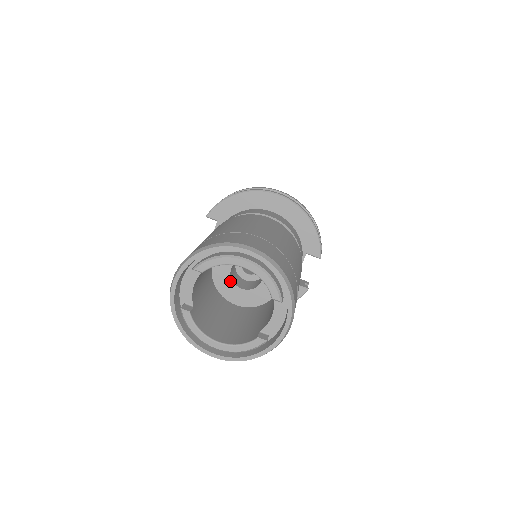
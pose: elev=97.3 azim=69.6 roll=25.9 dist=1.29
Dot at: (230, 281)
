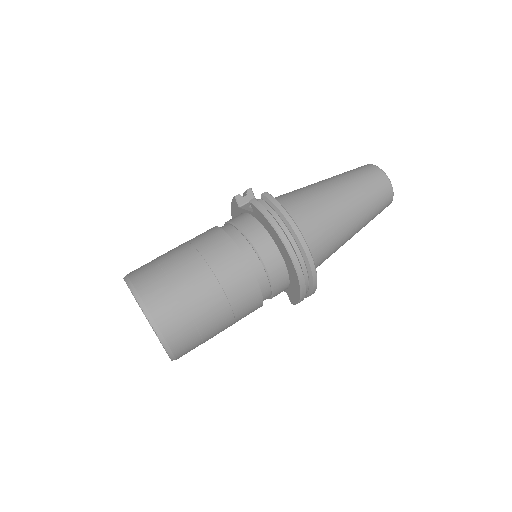
Dot at: occluded
